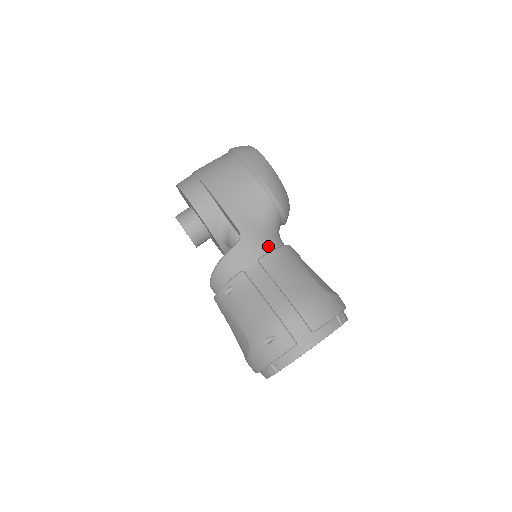
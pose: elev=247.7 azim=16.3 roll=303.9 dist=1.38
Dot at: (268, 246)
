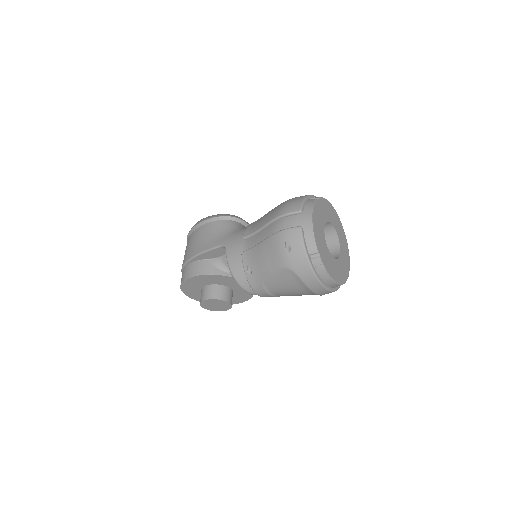
Dot at: (243, 232)
